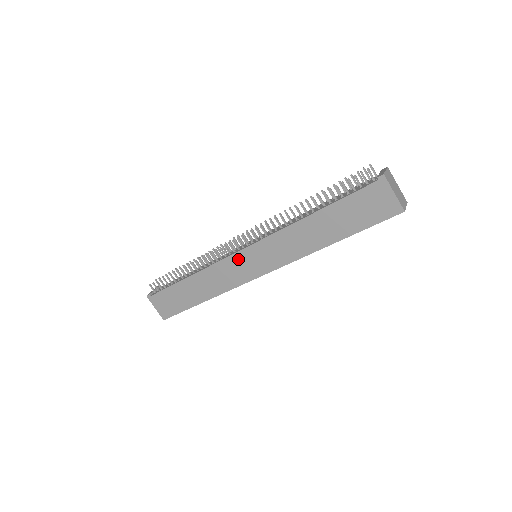
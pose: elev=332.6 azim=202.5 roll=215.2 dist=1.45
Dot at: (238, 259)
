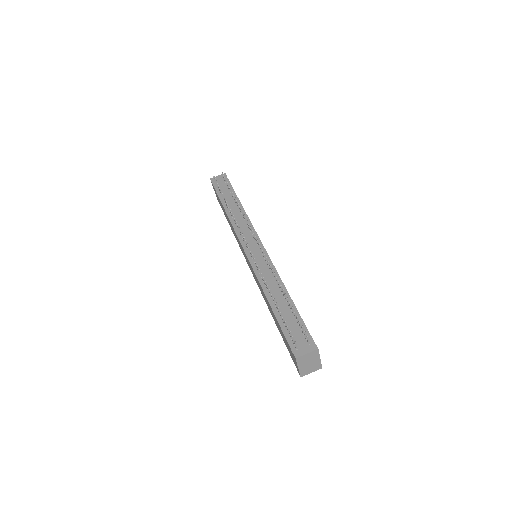
Dot at: (242, 248)
